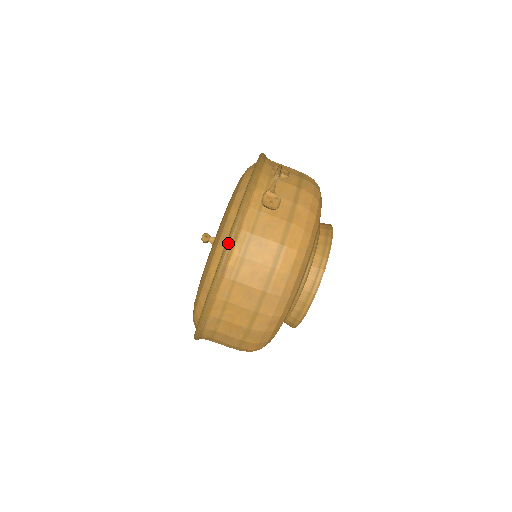
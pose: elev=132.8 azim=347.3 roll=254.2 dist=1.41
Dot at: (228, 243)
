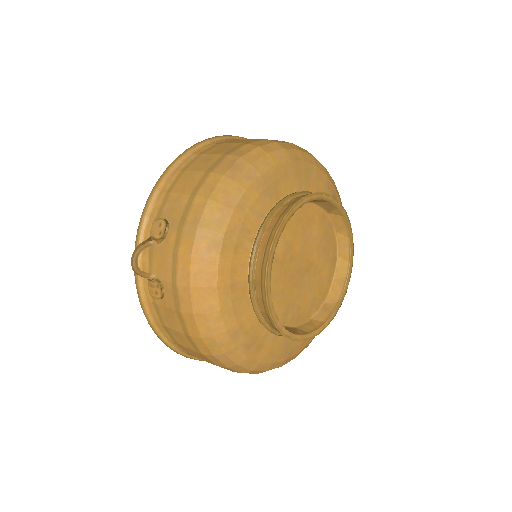
Dot at: (157, 336)
